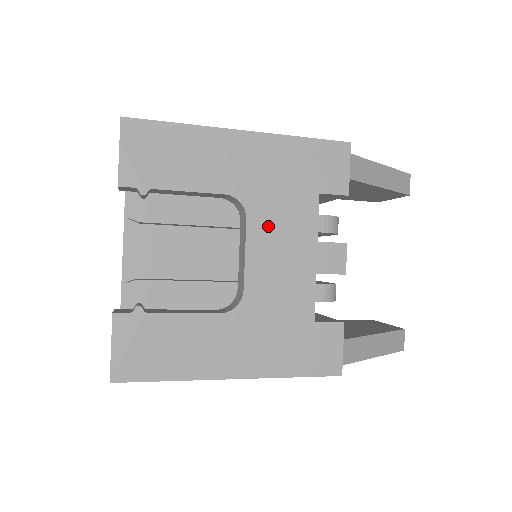
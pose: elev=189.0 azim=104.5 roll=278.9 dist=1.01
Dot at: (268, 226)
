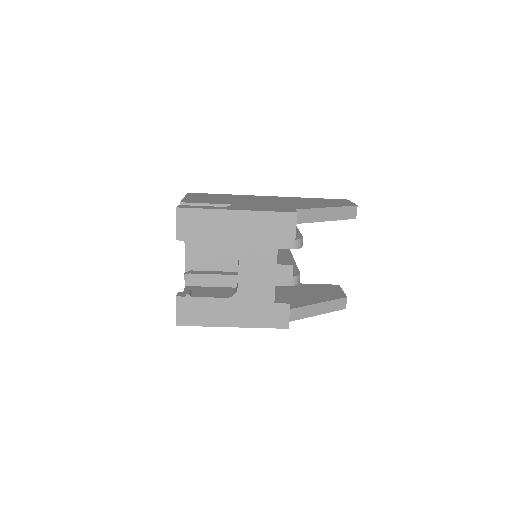
Dot at: (250, 257)
